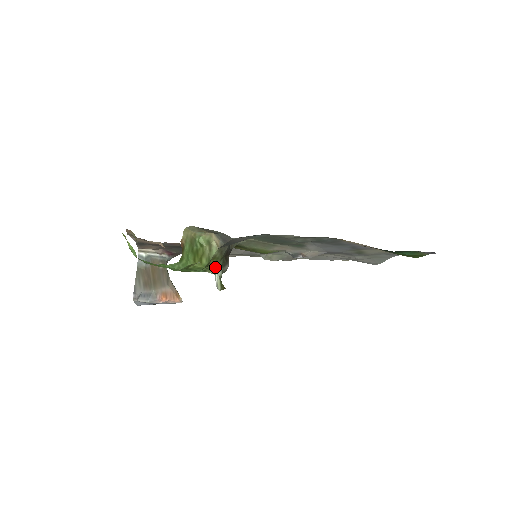
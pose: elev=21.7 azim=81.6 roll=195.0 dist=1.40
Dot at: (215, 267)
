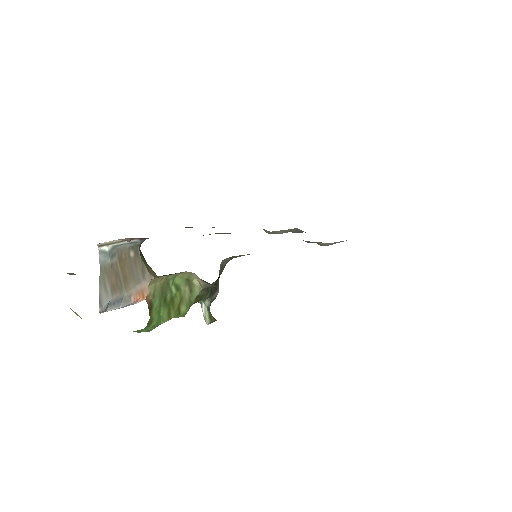
Dot at: occluded
